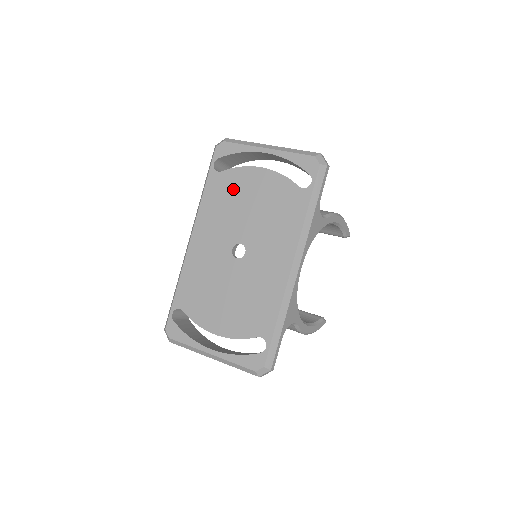
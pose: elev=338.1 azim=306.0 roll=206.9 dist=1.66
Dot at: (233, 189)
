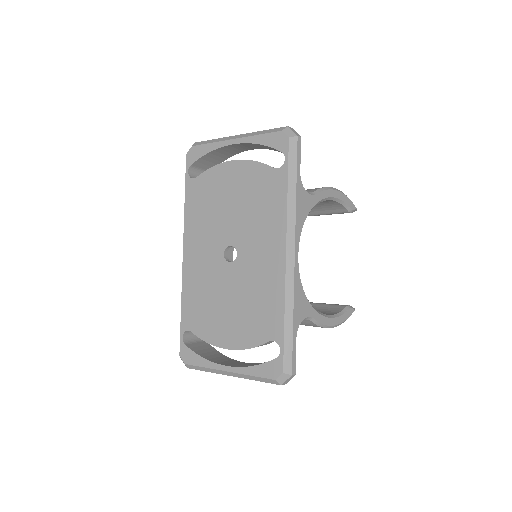
Dot at: (211, 191)
